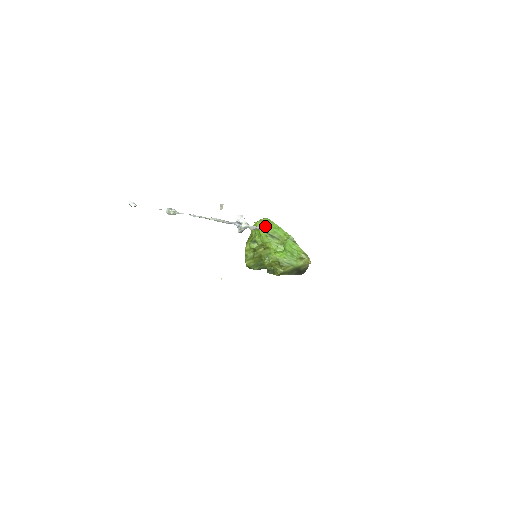
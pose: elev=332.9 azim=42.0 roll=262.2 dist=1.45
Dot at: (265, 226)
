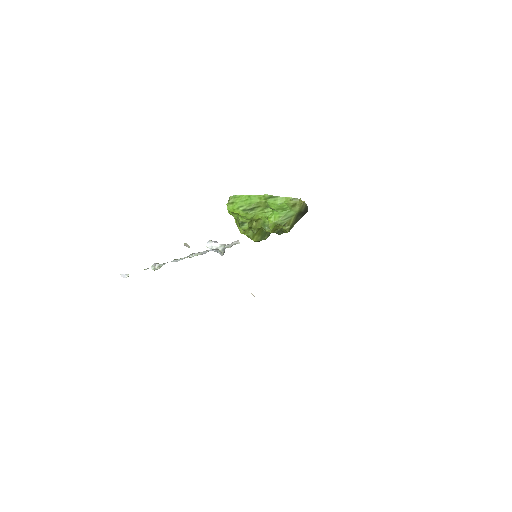
Dot at: (237, 206)
